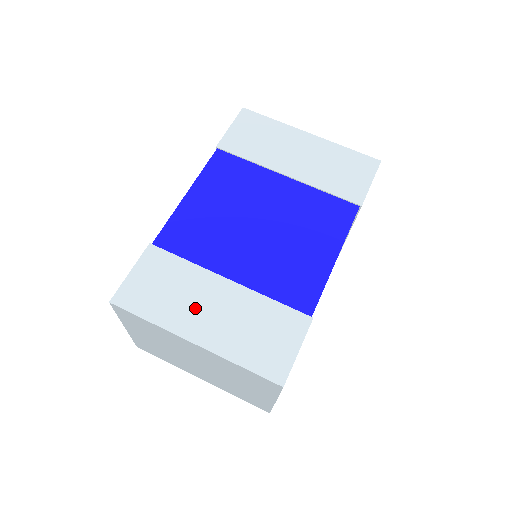
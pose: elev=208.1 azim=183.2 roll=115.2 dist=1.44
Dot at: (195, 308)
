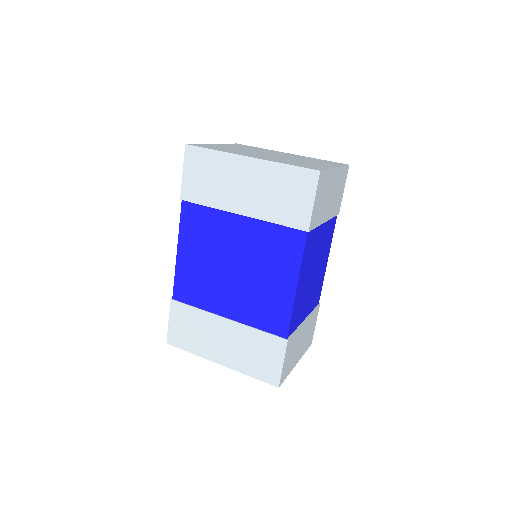
Dot at: (213, 342)
